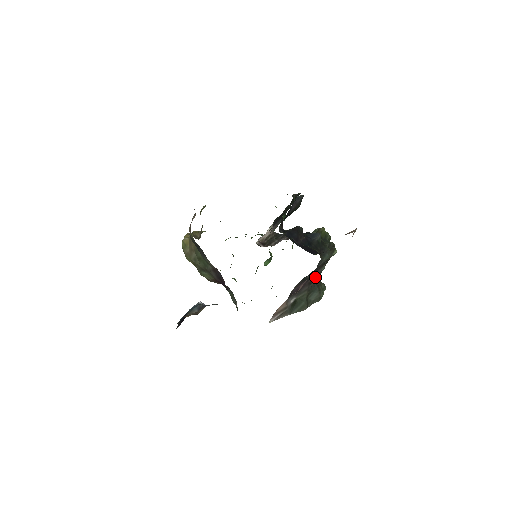
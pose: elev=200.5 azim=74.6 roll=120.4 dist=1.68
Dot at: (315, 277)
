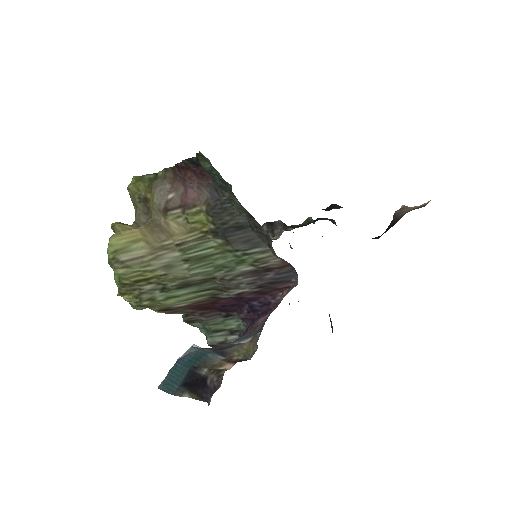
Dot at: occluded
